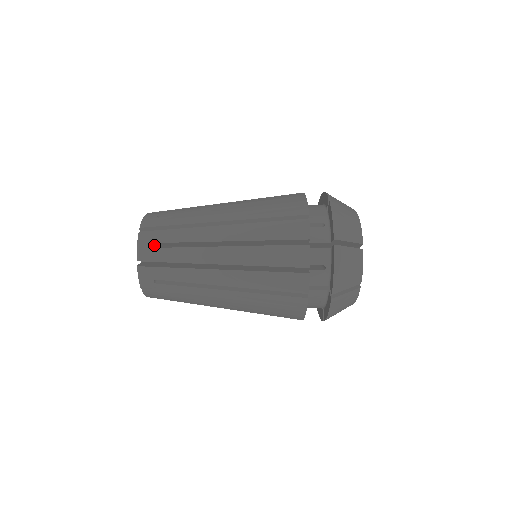
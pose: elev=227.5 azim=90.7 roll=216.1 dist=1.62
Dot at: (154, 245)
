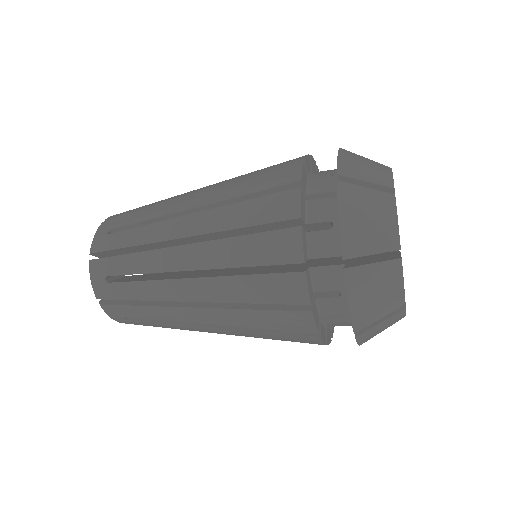
Dot at: occluded
